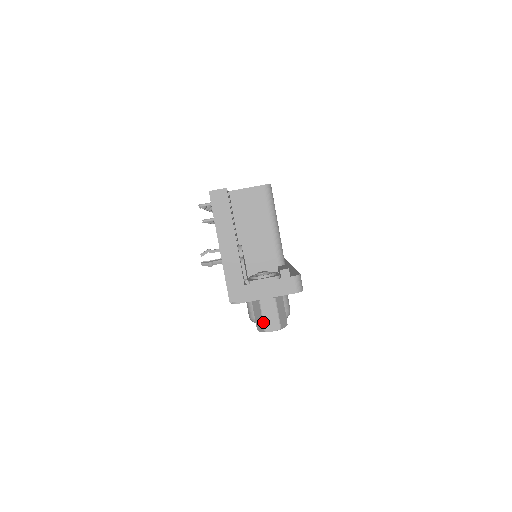
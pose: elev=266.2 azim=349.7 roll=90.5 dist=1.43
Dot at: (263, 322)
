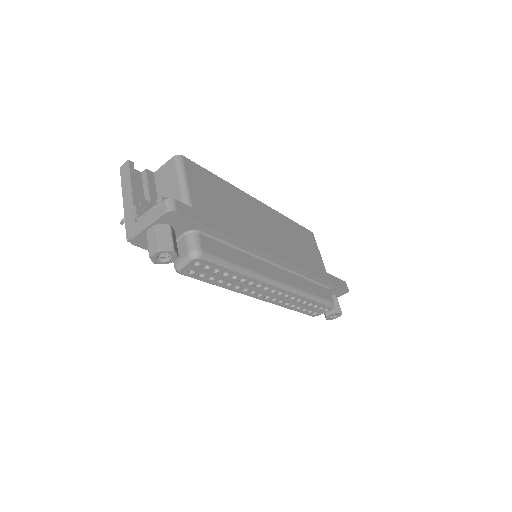
Dot at: (148, 249)
